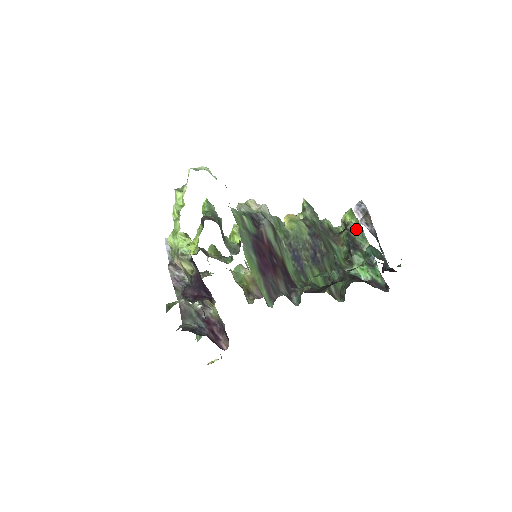
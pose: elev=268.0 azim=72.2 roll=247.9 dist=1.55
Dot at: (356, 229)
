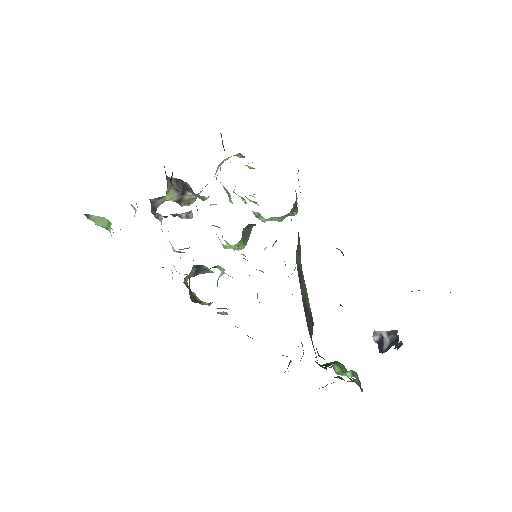
Dot at: occluded
